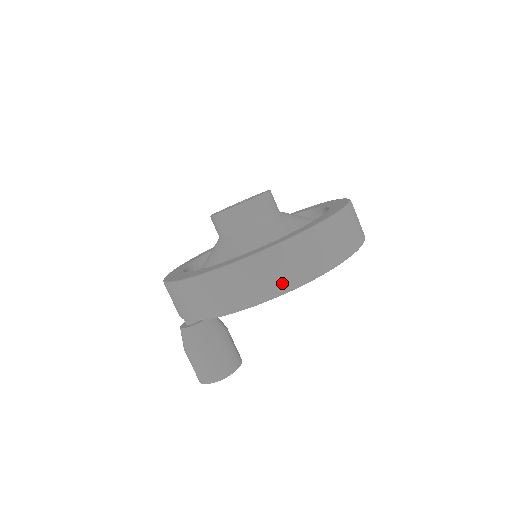
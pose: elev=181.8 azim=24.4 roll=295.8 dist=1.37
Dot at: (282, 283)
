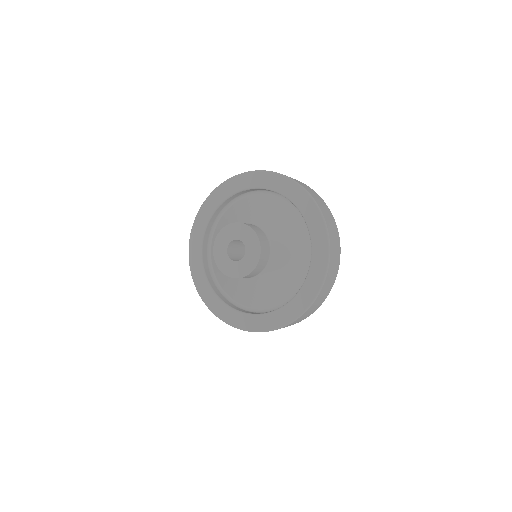
Dot at: occluded
